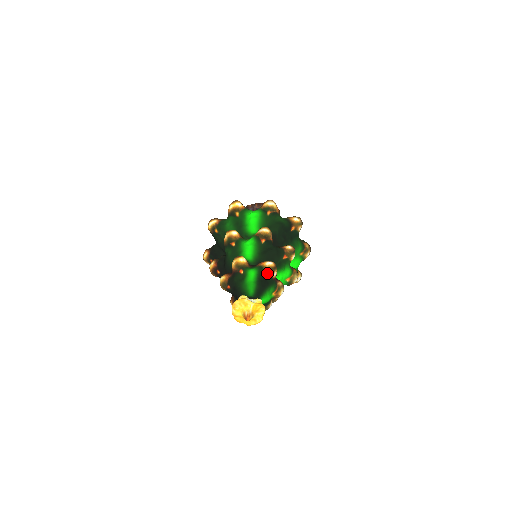
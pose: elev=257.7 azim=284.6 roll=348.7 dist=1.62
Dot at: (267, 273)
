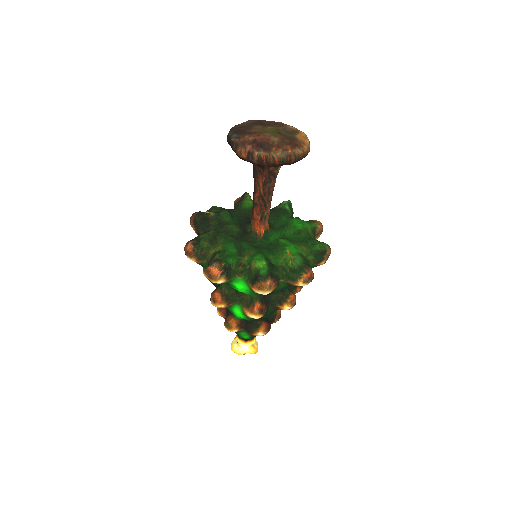
Dot at: occluded
